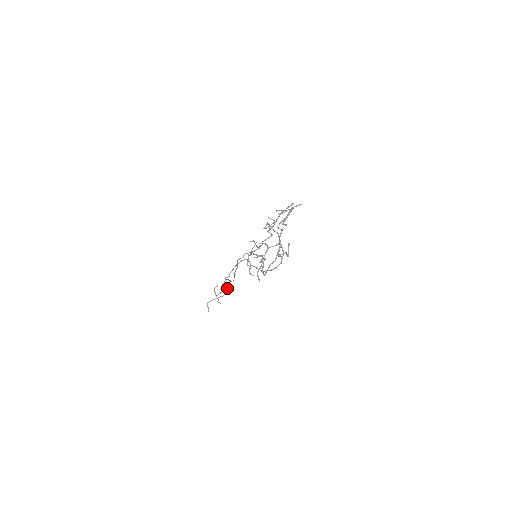
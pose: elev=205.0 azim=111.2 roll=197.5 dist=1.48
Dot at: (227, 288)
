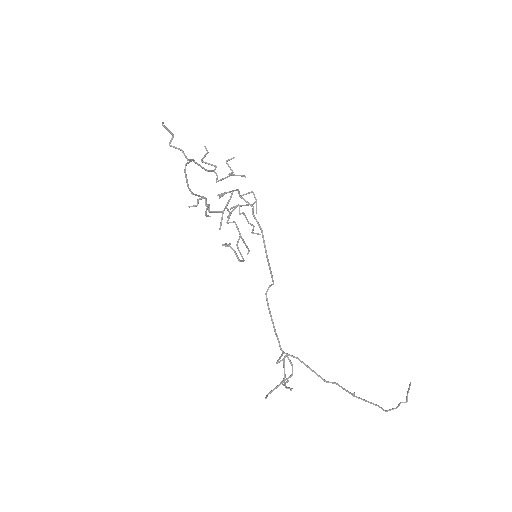
Dot at: (285, 355)
